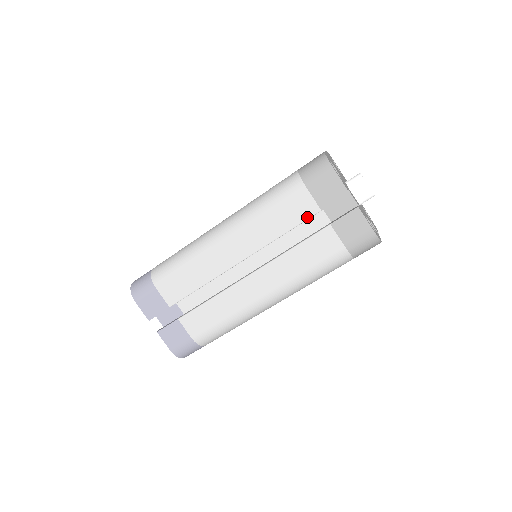
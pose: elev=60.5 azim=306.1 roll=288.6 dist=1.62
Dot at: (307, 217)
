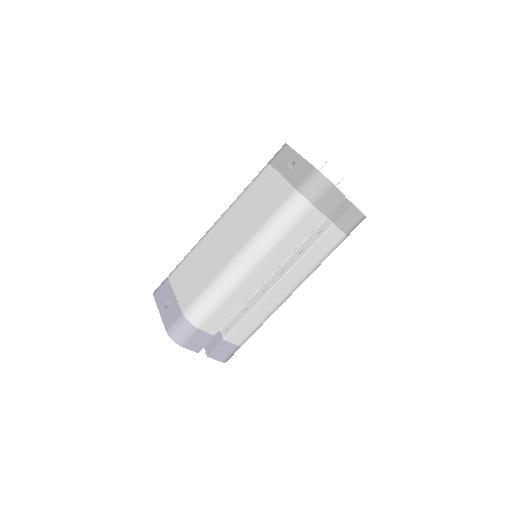
Dot at: (316, 226)
